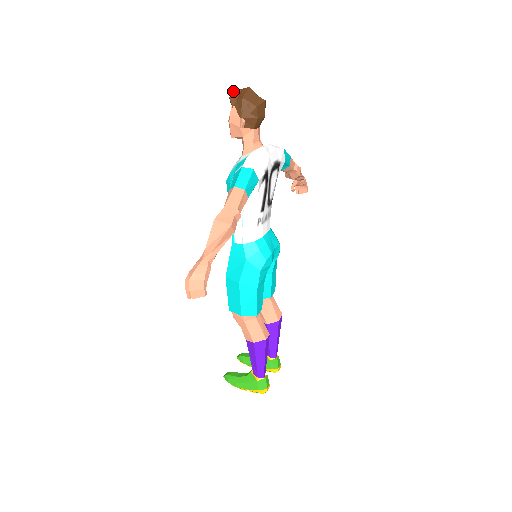
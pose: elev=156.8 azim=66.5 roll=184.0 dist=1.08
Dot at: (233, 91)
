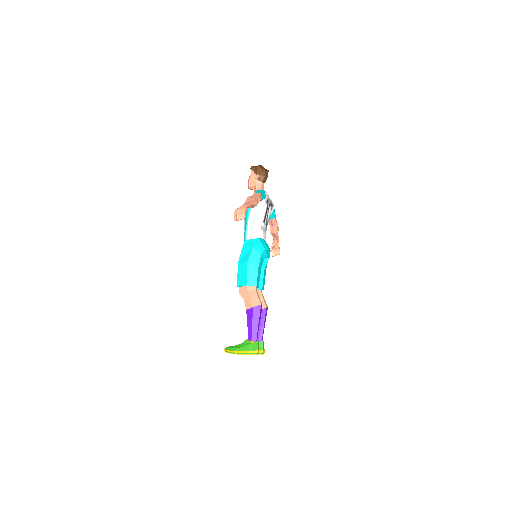
Dot at: (252, 166)
